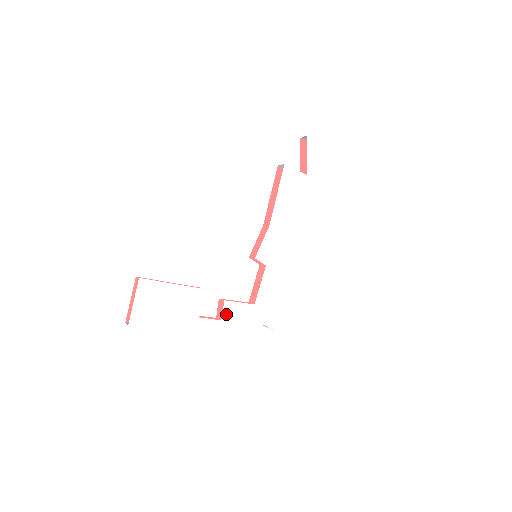
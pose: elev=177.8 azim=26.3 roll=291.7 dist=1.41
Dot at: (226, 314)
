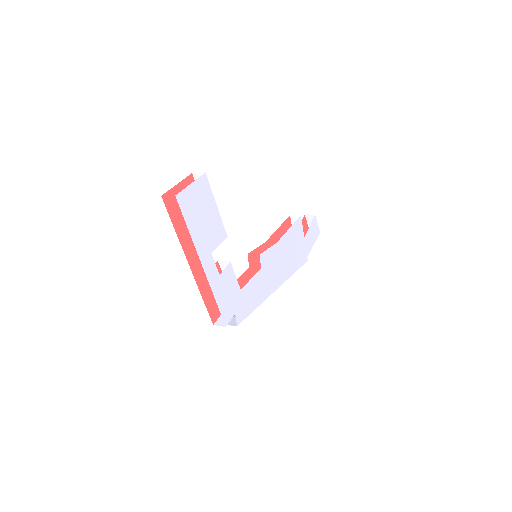
Dot at: (225, 274)
